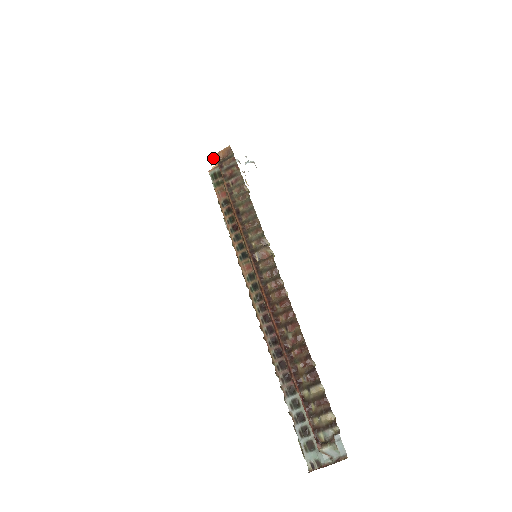
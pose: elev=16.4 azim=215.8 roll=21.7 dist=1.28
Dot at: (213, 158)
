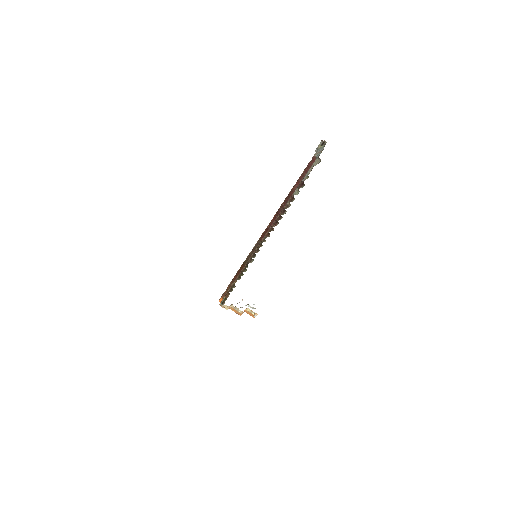
Dot at: occluded
